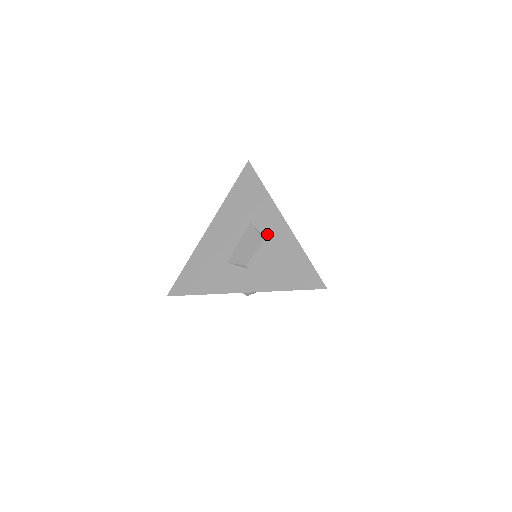
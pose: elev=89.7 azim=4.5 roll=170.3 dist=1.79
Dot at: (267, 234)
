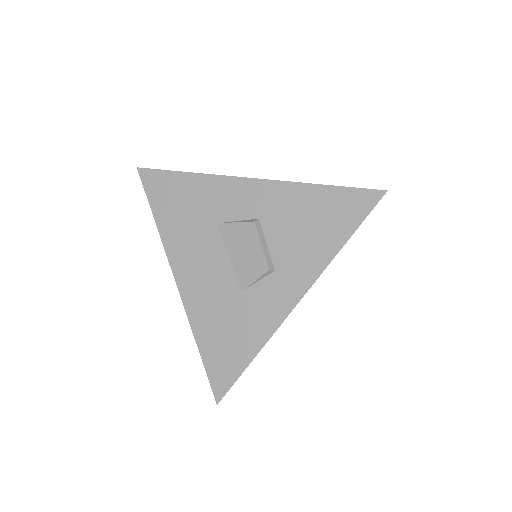
Dot at: (250, 214)
